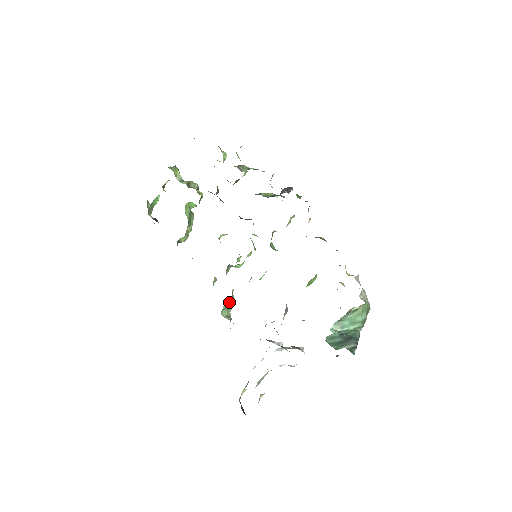
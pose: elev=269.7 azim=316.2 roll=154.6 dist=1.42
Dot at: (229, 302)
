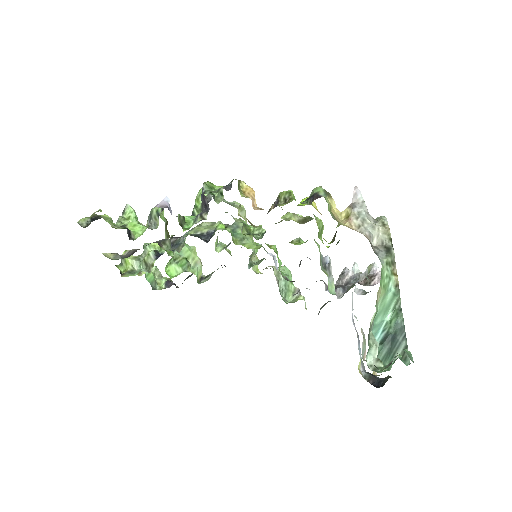
Dot at: (282, 286)
